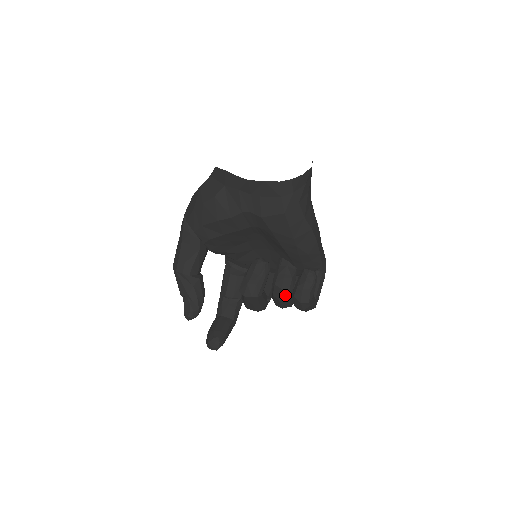
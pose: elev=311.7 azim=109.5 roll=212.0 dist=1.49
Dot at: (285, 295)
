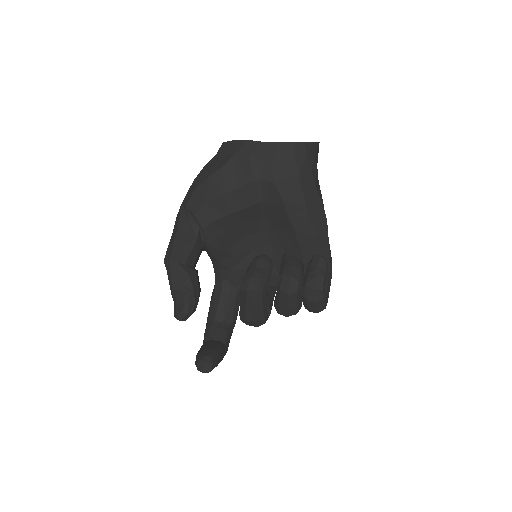
Dot at: (295, 286)
